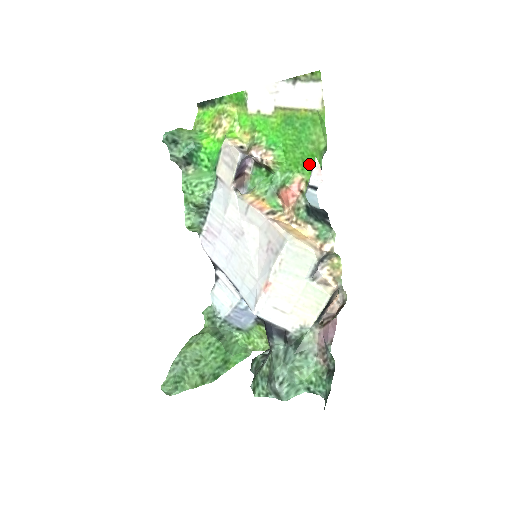
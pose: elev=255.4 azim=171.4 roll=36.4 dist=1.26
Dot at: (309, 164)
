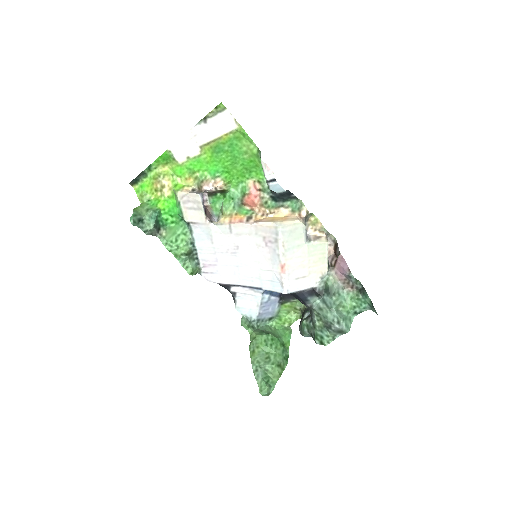
Dot at: (252, 168)
